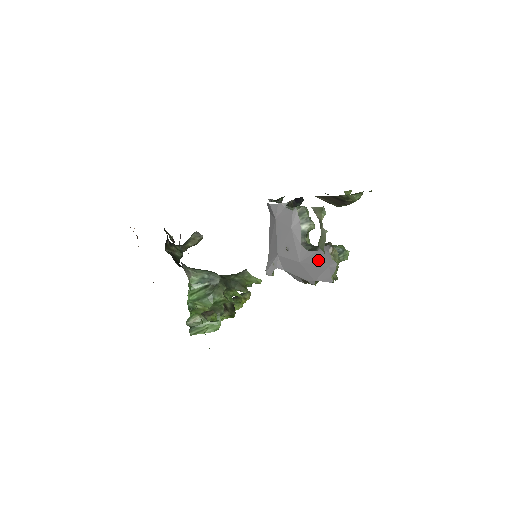
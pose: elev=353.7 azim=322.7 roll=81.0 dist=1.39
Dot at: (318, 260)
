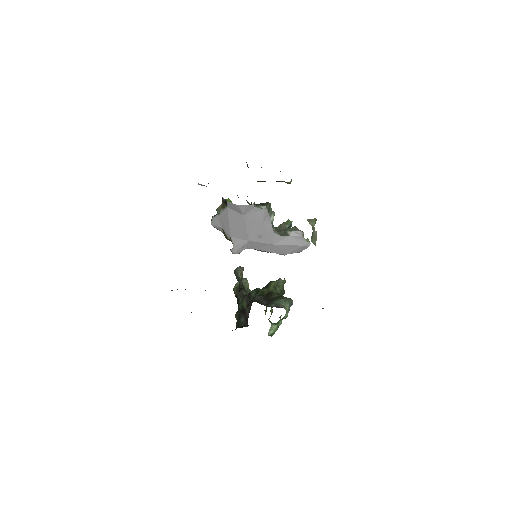
Dot at: (293, 242)
